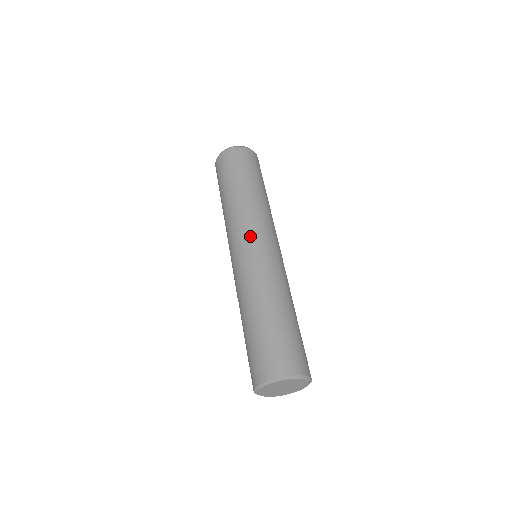
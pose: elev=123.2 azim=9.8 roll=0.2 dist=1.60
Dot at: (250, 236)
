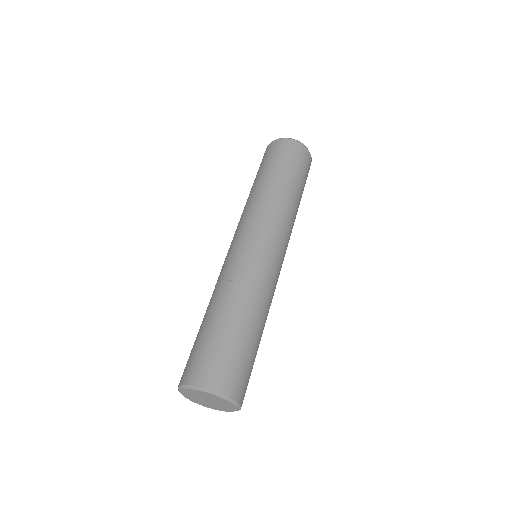
Dot at: (234, 236)
